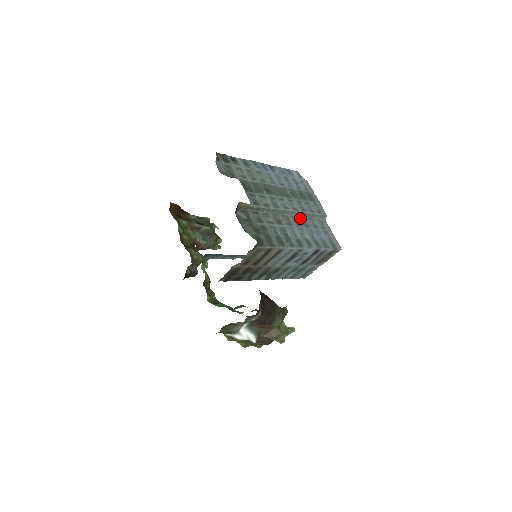
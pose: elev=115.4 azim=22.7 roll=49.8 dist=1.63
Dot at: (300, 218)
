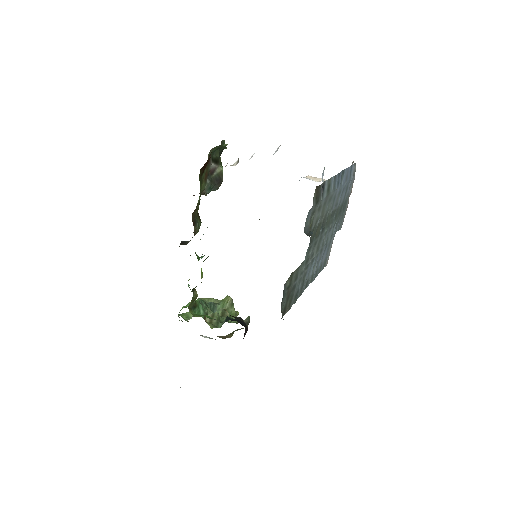
Dot at: occluded
